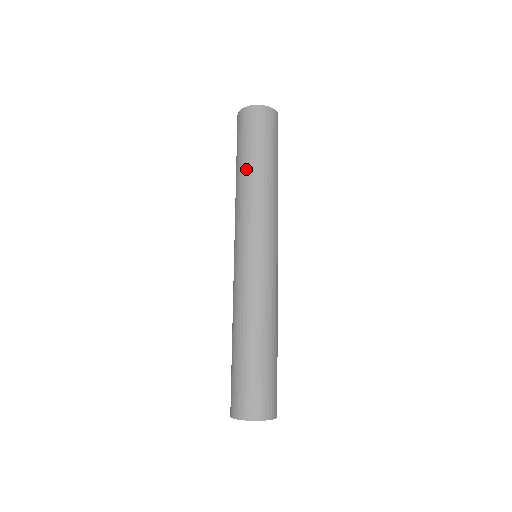
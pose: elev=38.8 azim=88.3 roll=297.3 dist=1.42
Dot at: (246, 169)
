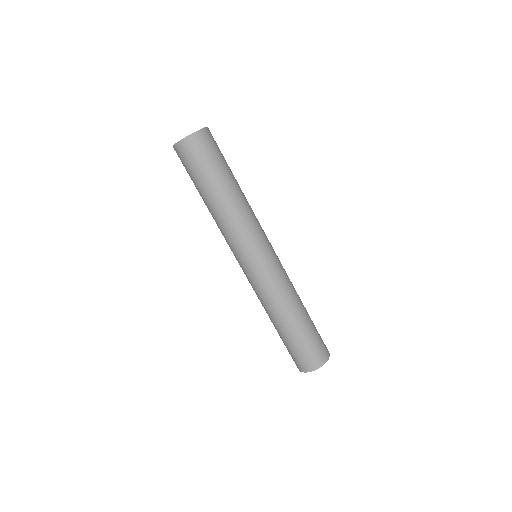
Dot at: (210, 199)
